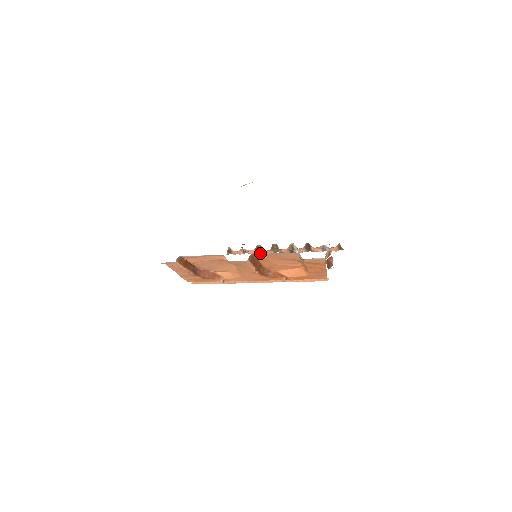
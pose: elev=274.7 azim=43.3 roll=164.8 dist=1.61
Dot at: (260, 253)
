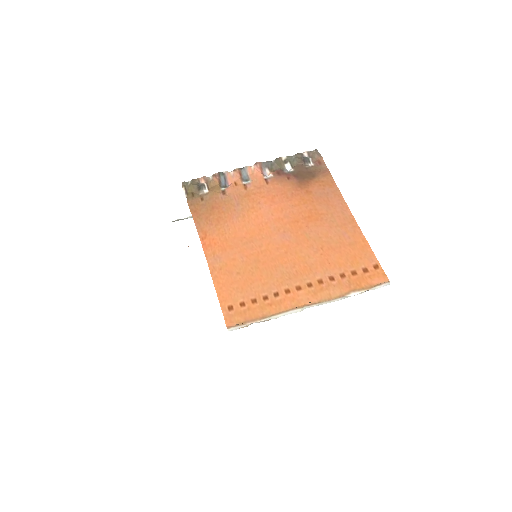
Dot at: occluded
